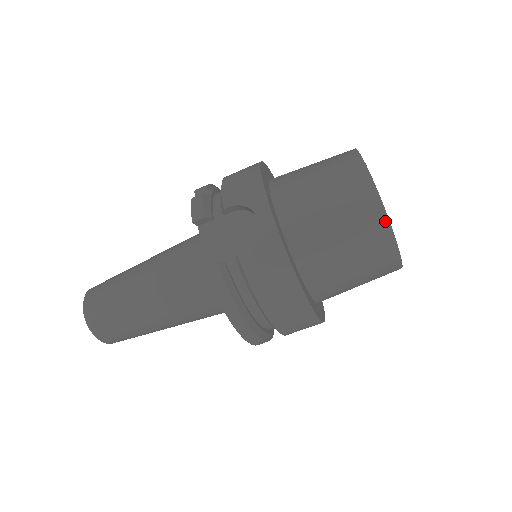
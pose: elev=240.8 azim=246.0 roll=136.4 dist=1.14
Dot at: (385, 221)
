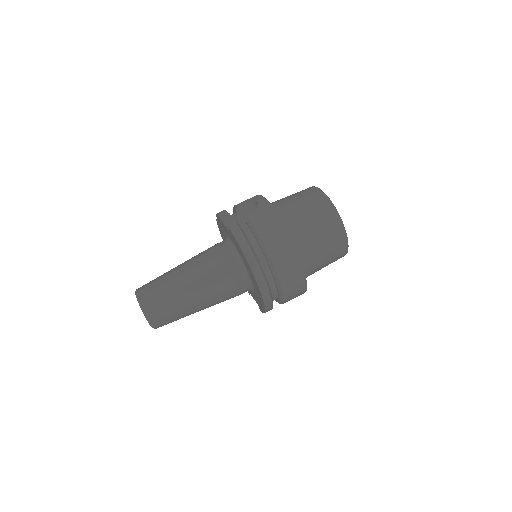
Dot at: (329, 201)
